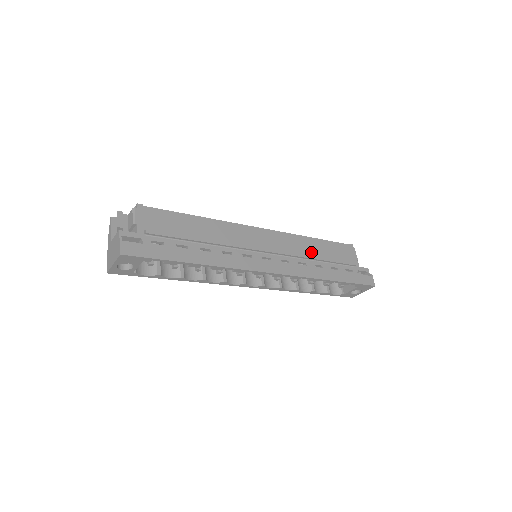
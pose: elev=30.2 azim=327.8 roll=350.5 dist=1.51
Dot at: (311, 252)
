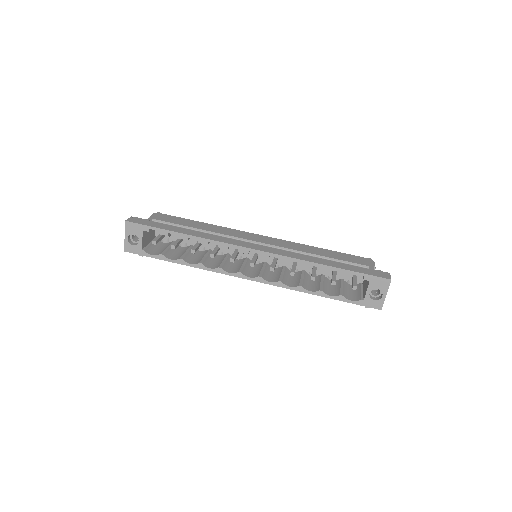
Dot at: occluded
